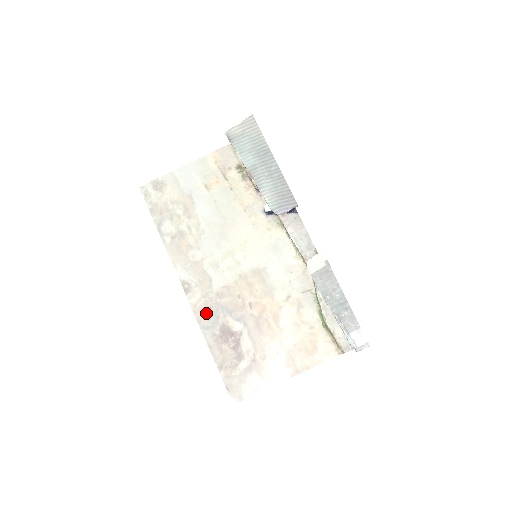
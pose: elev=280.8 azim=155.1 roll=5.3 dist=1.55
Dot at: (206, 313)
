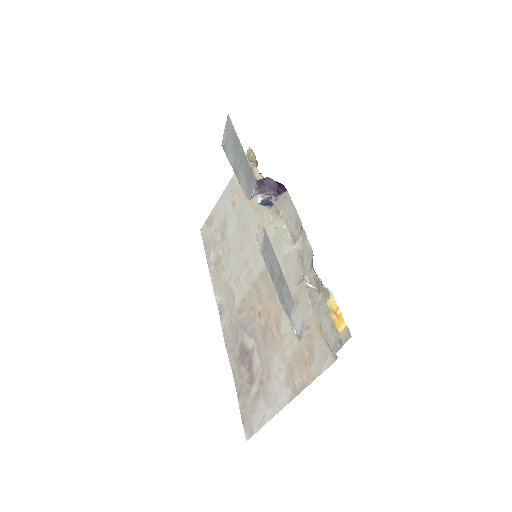
Dot at: (230, 334)
